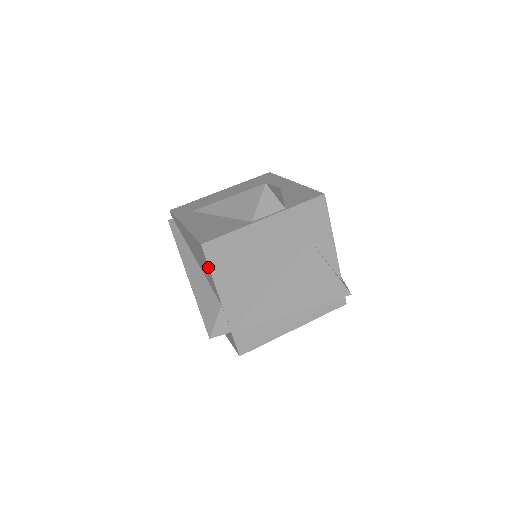
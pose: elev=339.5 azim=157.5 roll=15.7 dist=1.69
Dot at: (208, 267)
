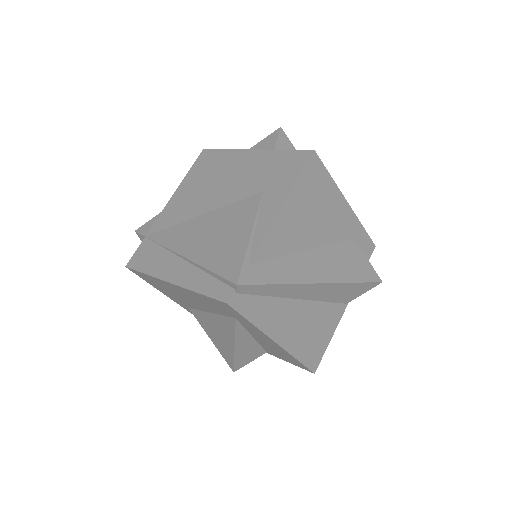
Dot at: (191, 171)
